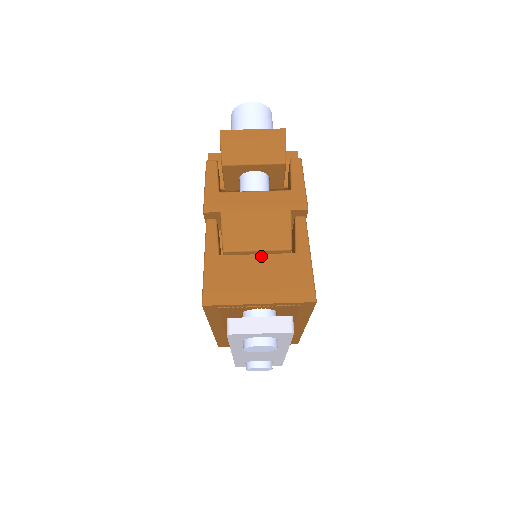
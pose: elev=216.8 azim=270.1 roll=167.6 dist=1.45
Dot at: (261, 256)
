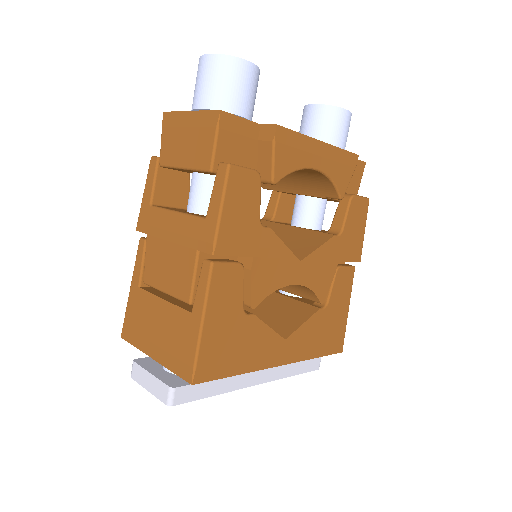
Dot at: (165, 302)
